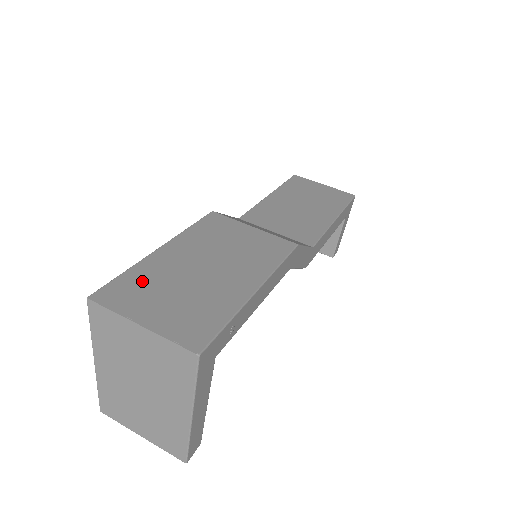
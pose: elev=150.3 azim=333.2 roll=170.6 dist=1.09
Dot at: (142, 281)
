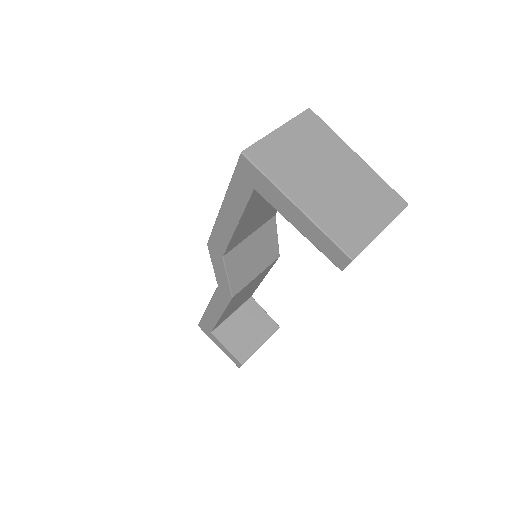
Dot at: occluded
